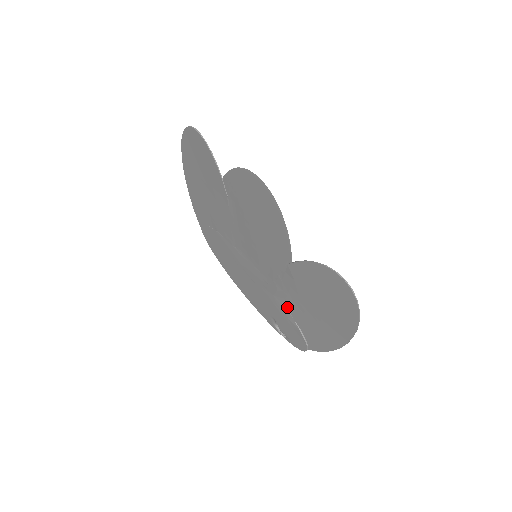
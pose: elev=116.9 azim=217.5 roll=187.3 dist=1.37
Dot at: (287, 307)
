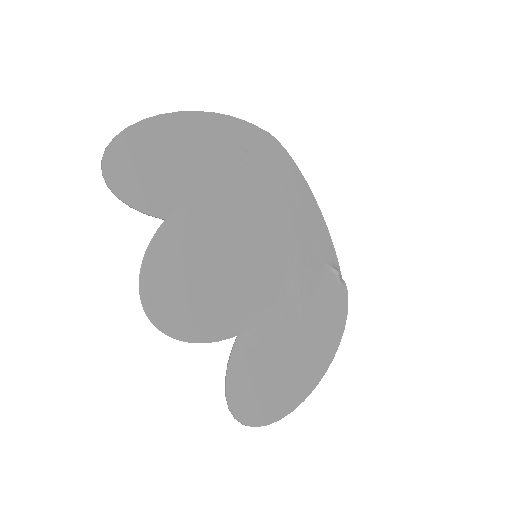
Dot at: (300, 299)
